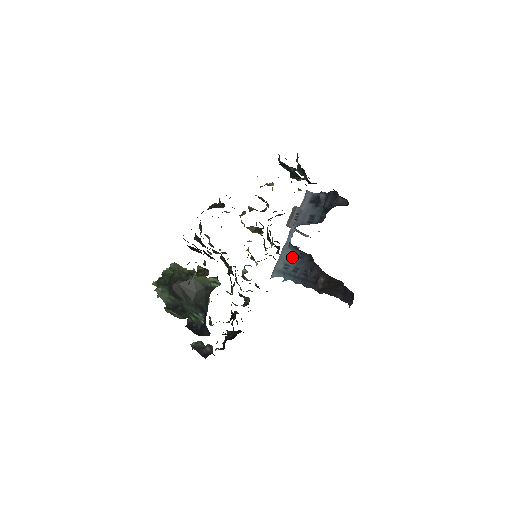
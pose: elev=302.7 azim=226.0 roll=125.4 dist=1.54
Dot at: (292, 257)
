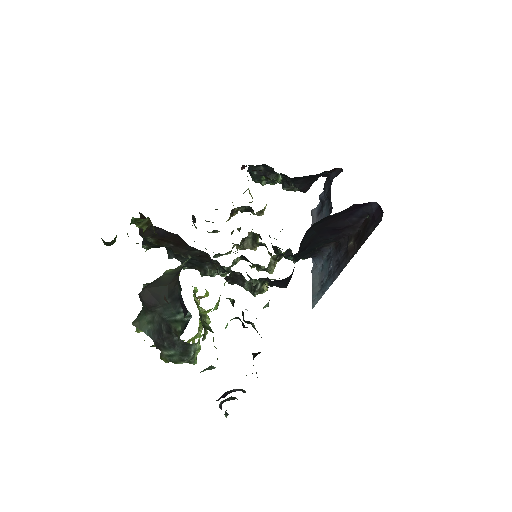
Dot at: (323, 269)
